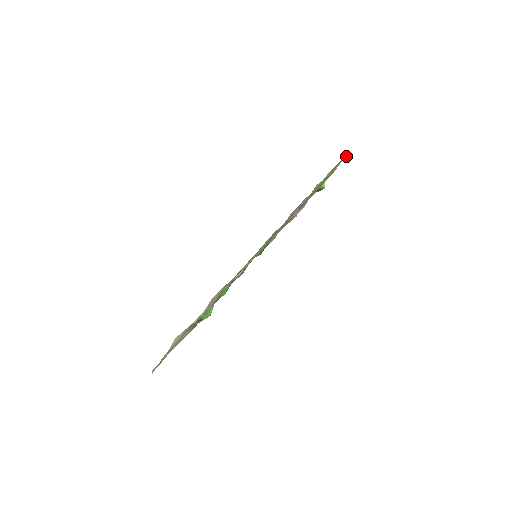
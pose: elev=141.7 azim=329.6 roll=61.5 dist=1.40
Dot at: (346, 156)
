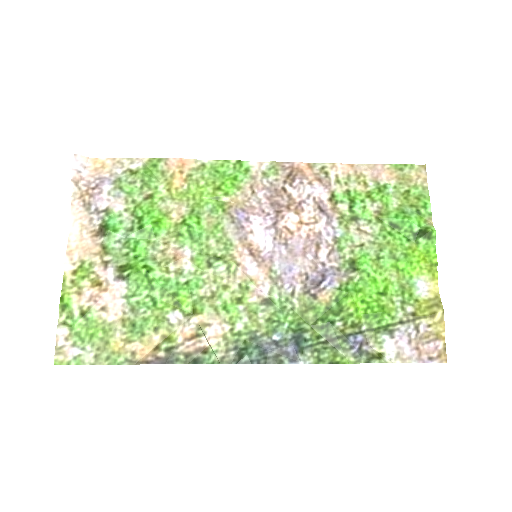
Dot at: (424, 174)
